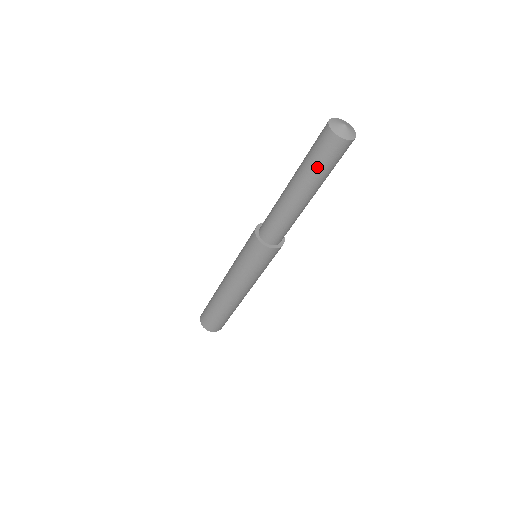
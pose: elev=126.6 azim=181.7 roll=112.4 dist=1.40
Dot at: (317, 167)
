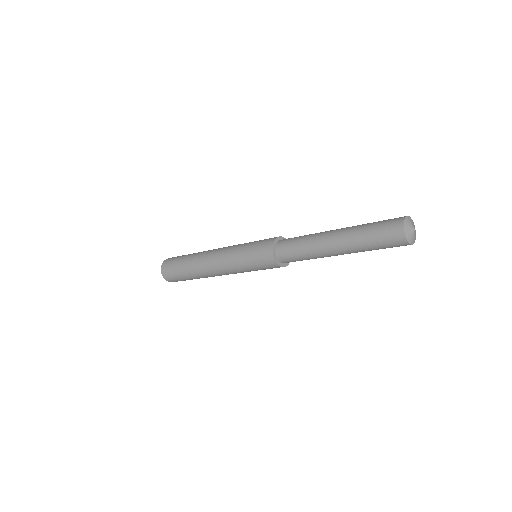
Dot at: occluded
